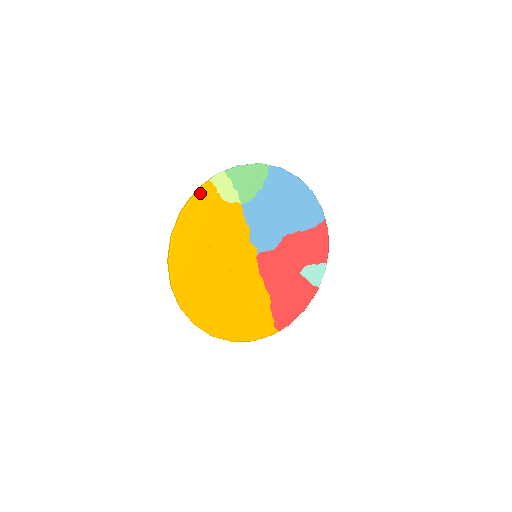
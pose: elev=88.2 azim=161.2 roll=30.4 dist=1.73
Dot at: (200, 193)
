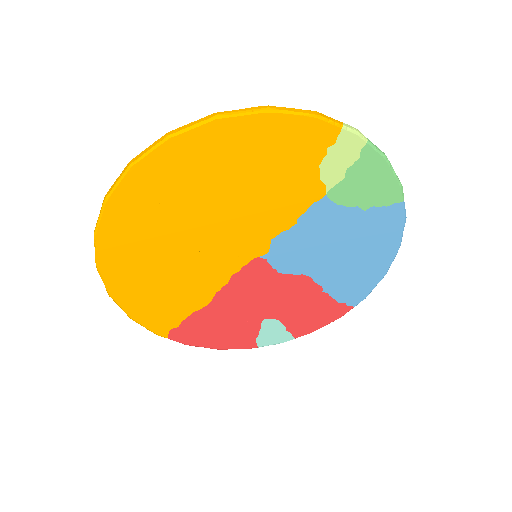
Dot at: (314, 122)
